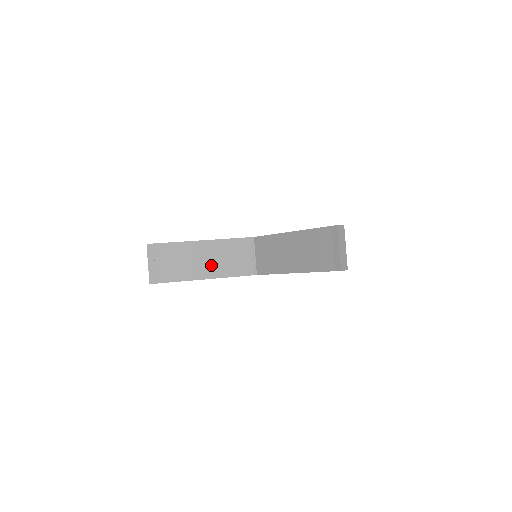
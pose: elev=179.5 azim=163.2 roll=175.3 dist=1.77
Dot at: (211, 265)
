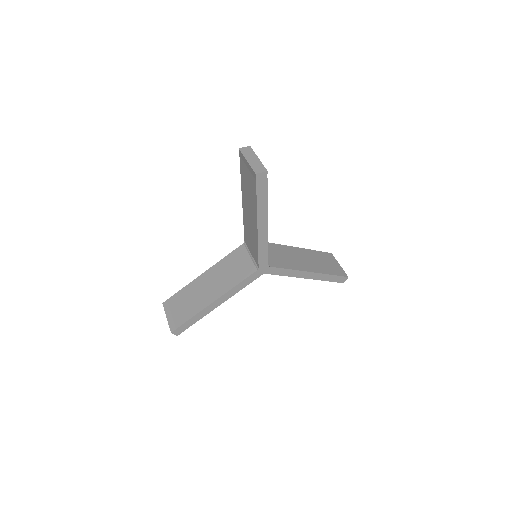
Dot at: (216, 287)
